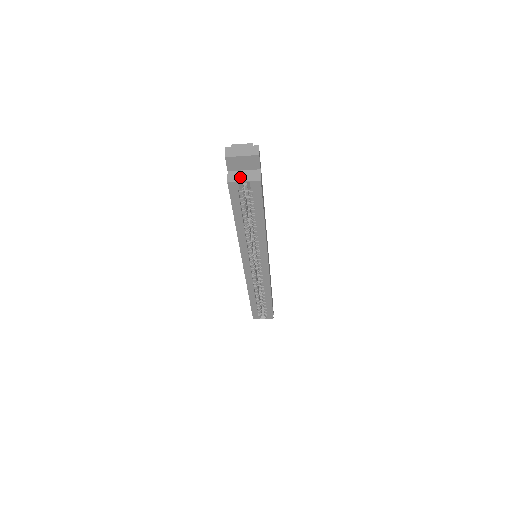
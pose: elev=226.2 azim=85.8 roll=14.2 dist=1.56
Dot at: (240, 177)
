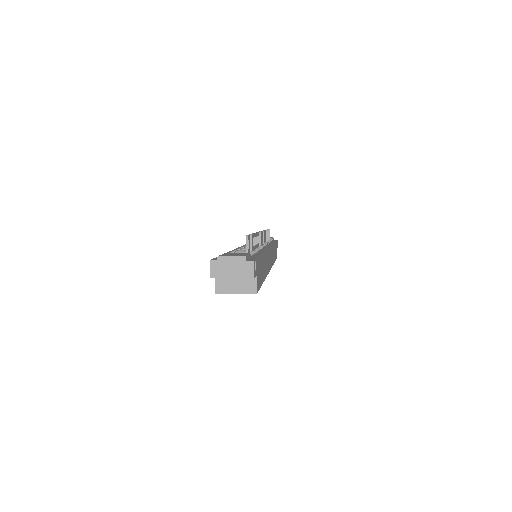
Dot at: (231, 286)
